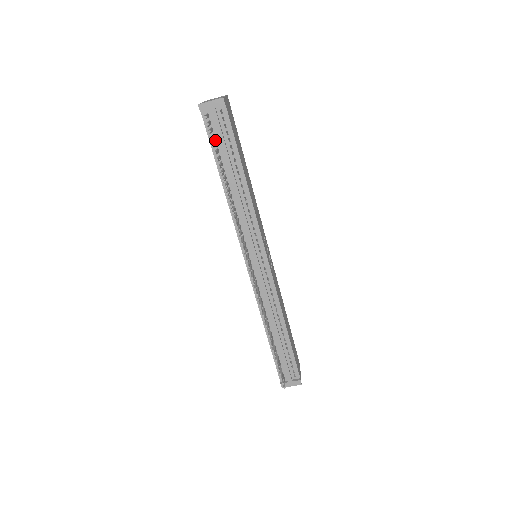
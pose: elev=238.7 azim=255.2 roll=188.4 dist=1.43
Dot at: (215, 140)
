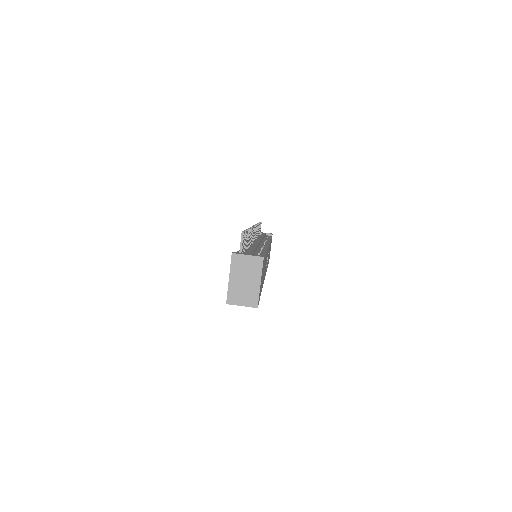
Dot at: occluded
